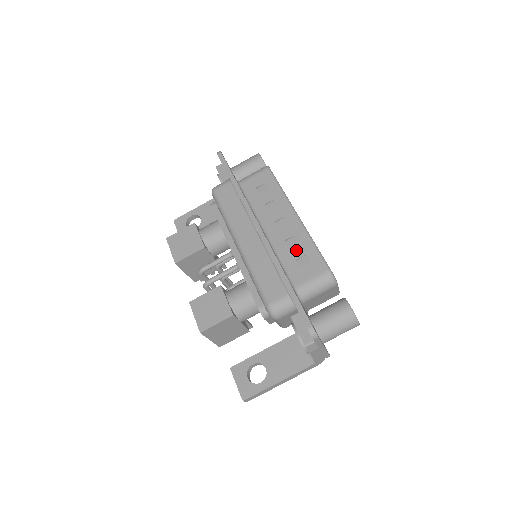
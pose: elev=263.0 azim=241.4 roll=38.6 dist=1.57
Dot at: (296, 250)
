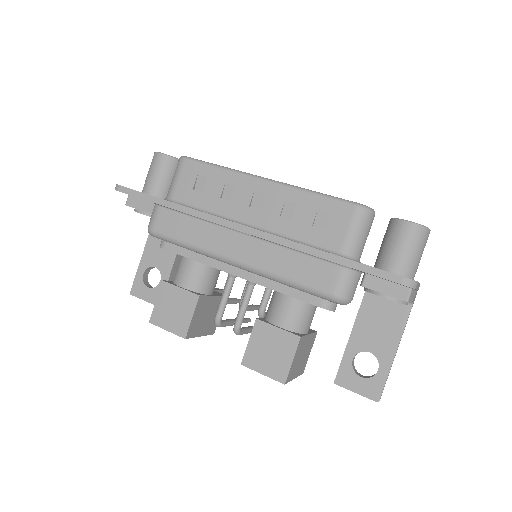
Dot at: (302, 215)
